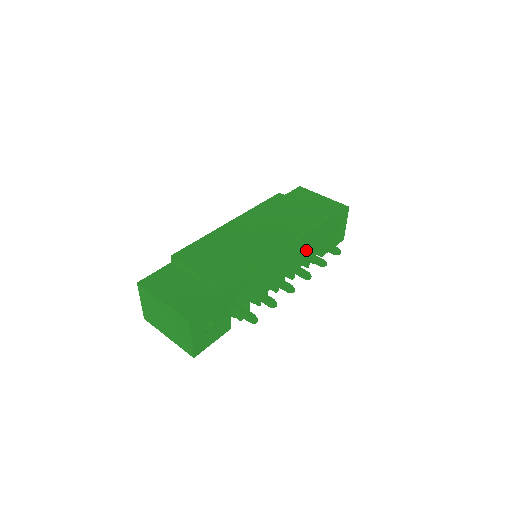
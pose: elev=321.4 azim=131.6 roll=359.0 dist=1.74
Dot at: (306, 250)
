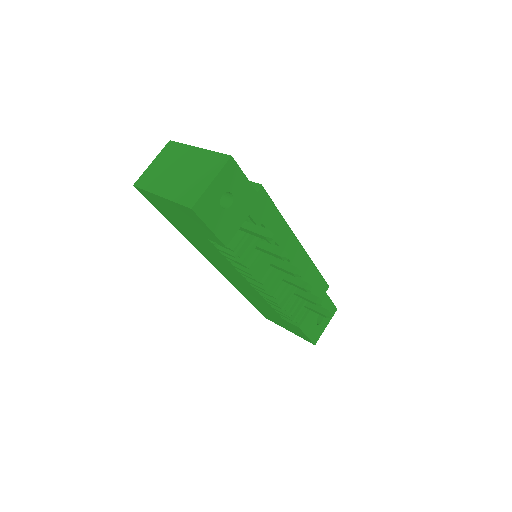
Dot at: occluded
